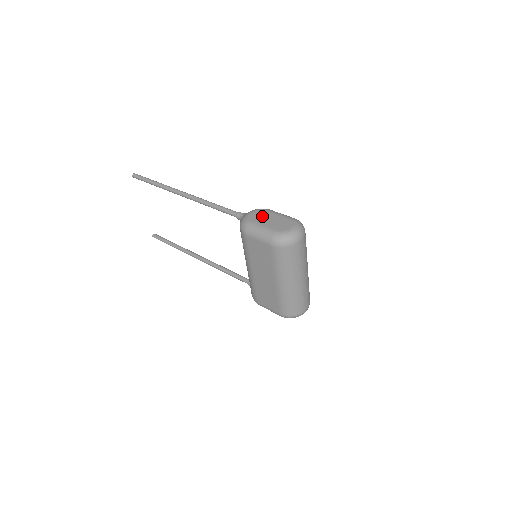
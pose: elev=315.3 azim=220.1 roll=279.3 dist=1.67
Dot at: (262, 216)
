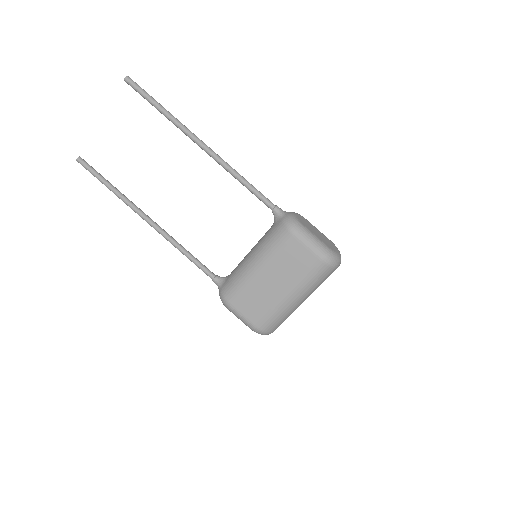
Dot at: (308, 224)
